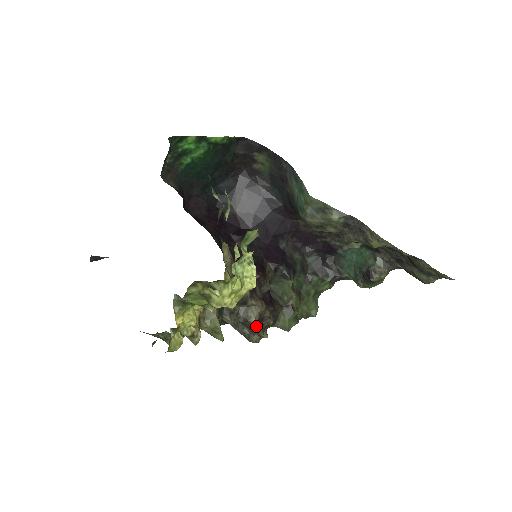
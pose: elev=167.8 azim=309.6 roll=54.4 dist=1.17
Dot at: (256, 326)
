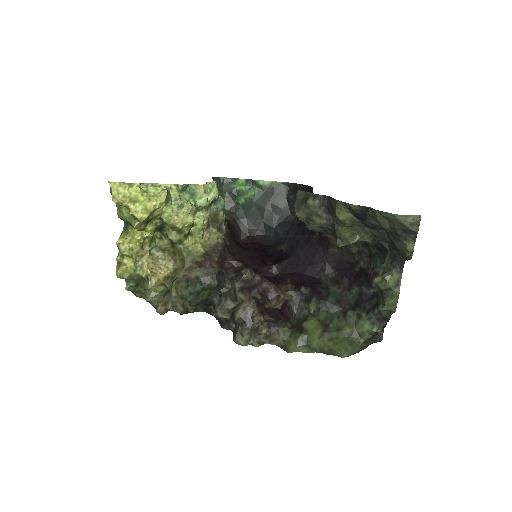
Dot at: (236, 319)
